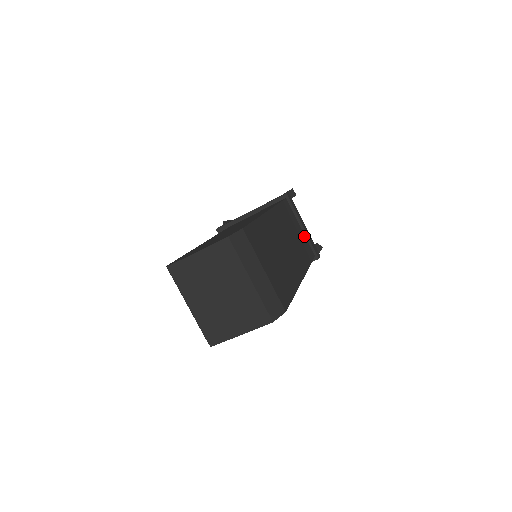
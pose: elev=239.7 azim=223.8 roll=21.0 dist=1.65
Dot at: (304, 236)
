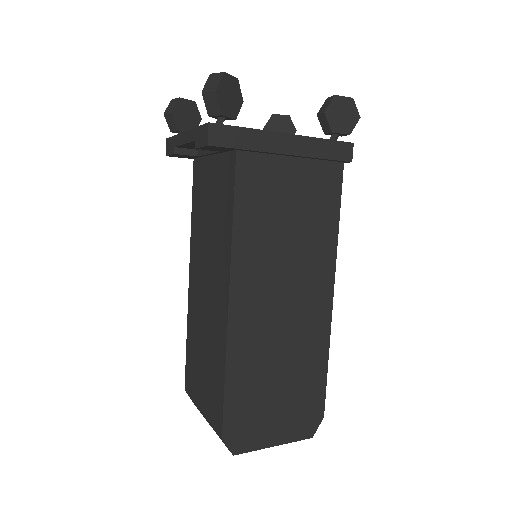
Dot at: occluded
